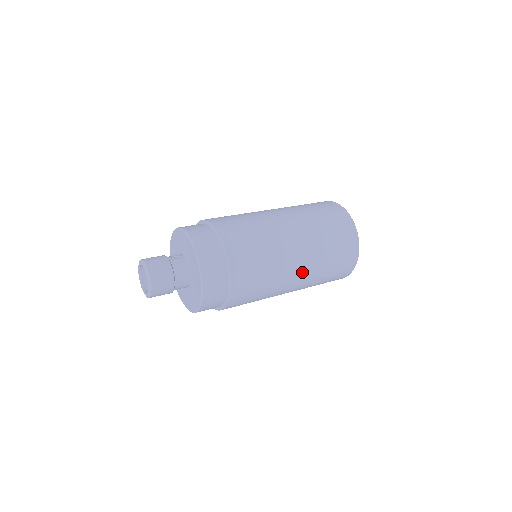
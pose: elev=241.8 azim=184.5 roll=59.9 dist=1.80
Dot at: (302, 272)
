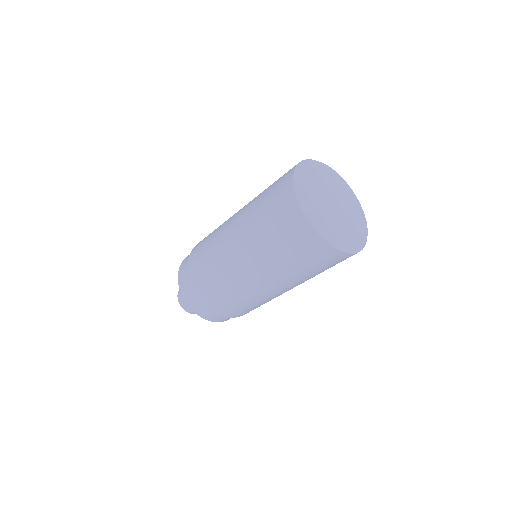
Dot at: (288, 288)
